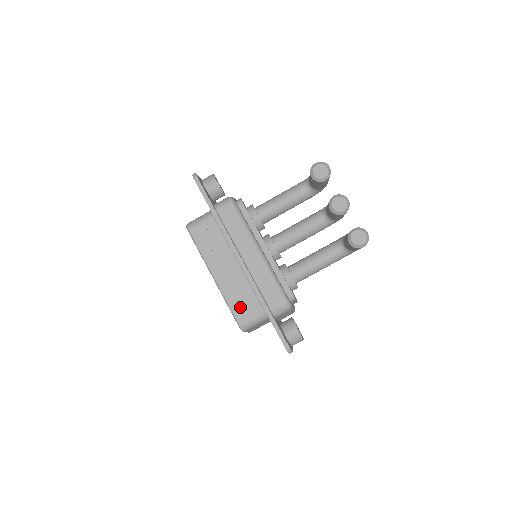
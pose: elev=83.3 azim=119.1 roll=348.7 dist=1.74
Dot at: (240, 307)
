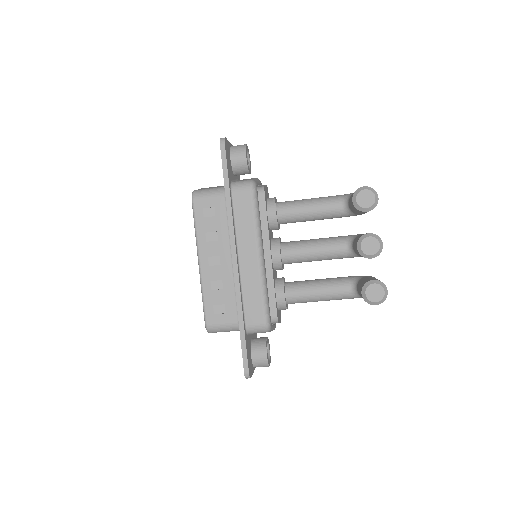
Dot at: (215, 307)
